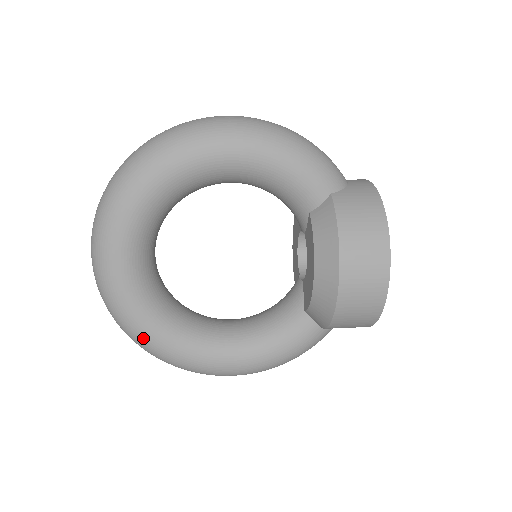
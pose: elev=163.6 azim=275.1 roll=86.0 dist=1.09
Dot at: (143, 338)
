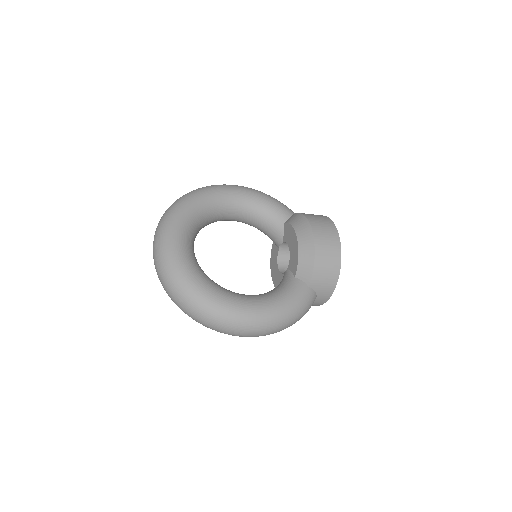
Dot at: (191, 284)
